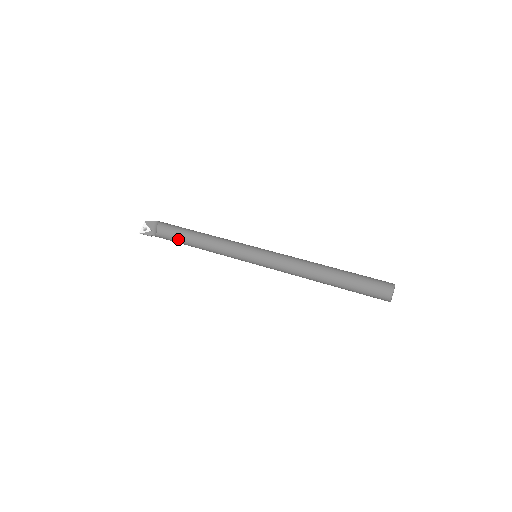
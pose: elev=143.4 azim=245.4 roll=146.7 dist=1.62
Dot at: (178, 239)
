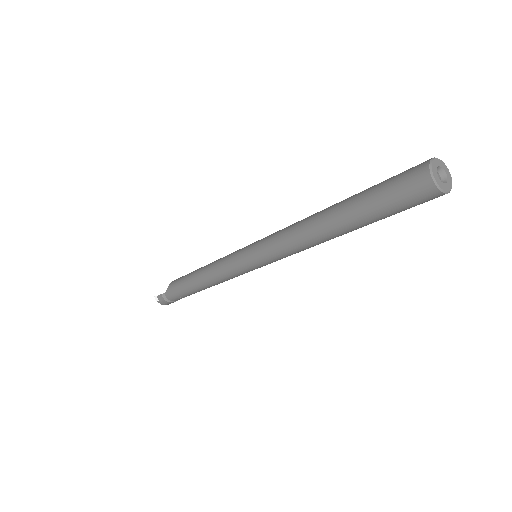
Dot at: (184, 277)
